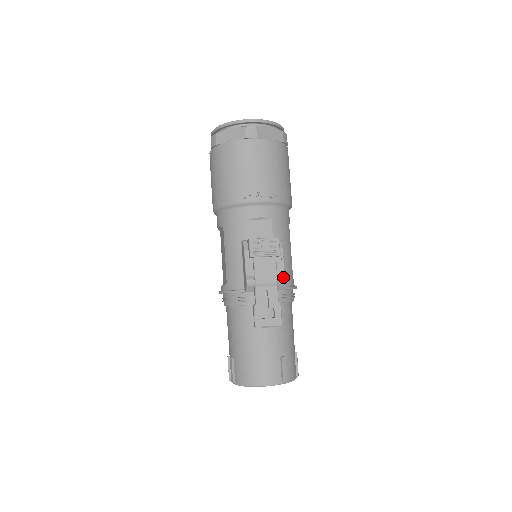
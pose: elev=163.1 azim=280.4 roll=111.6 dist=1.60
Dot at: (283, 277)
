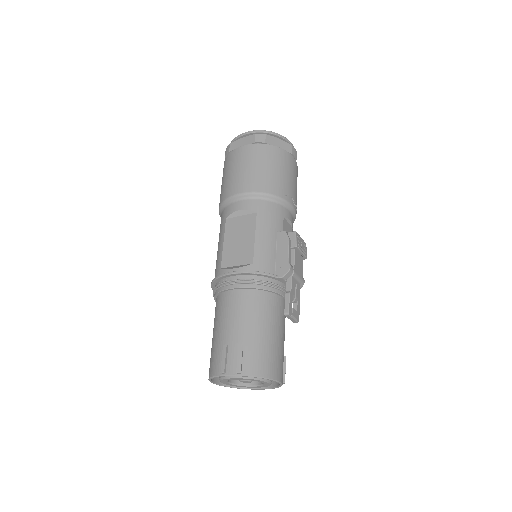
Dot at: occluded
